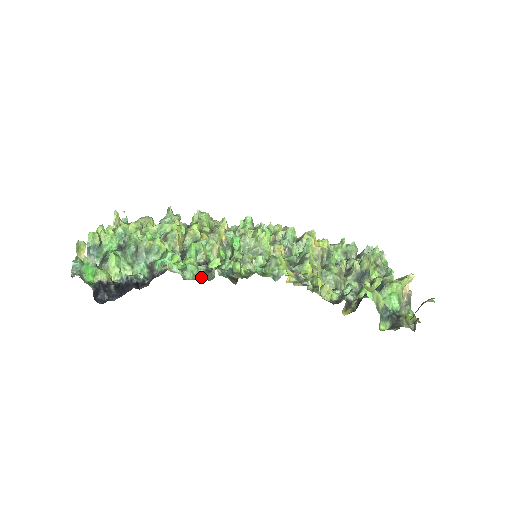
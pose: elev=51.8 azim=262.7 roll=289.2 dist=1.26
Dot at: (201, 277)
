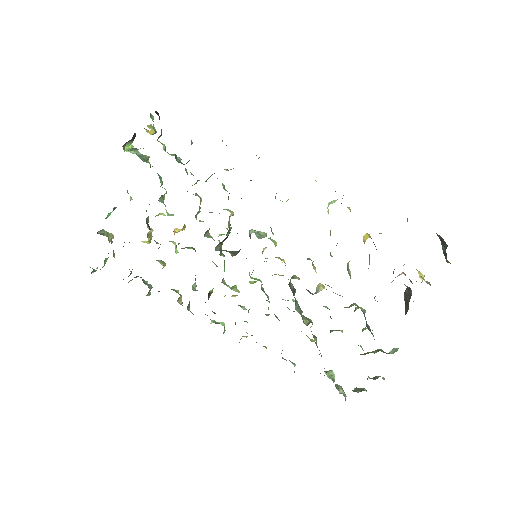
Dot at: occluded
